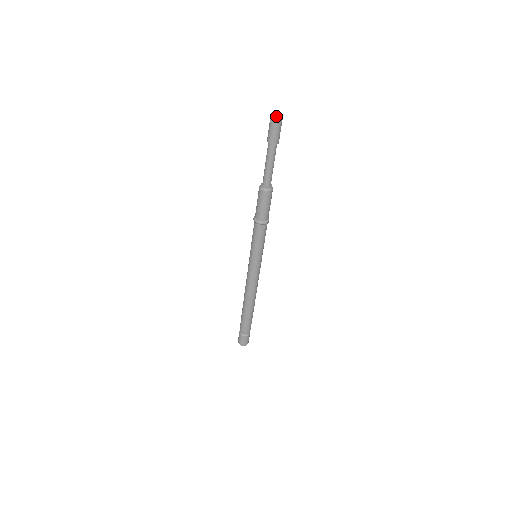
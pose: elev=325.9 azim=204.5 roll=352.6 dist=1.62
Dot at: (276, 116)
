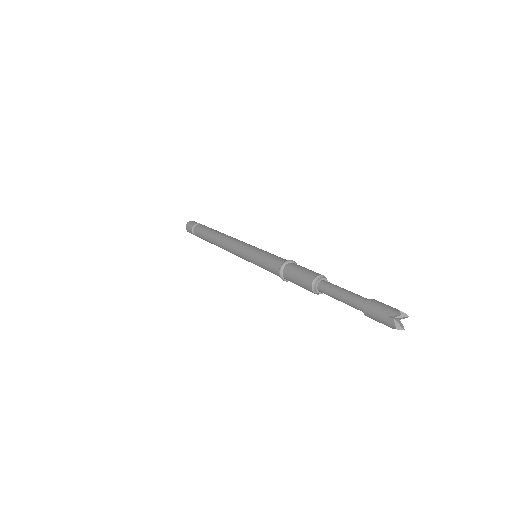
Dot at: occluded
